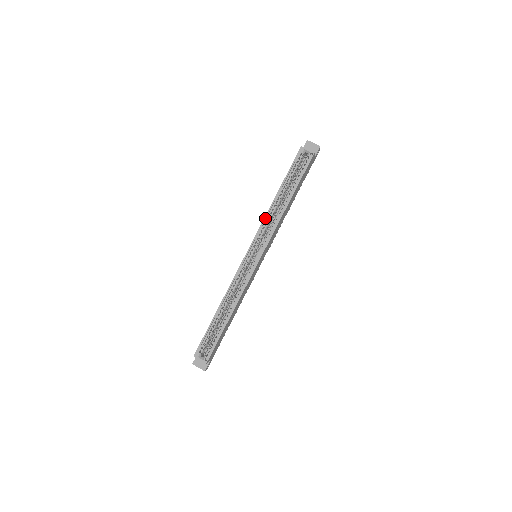
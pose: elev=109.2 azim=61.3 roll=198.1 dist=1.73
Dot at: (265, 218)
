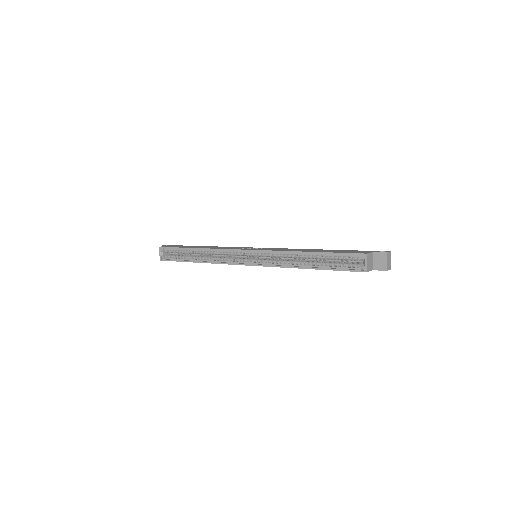
Dot at: (281, 252)
